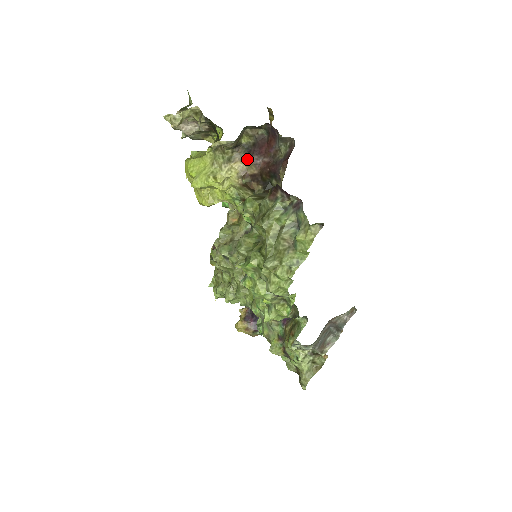
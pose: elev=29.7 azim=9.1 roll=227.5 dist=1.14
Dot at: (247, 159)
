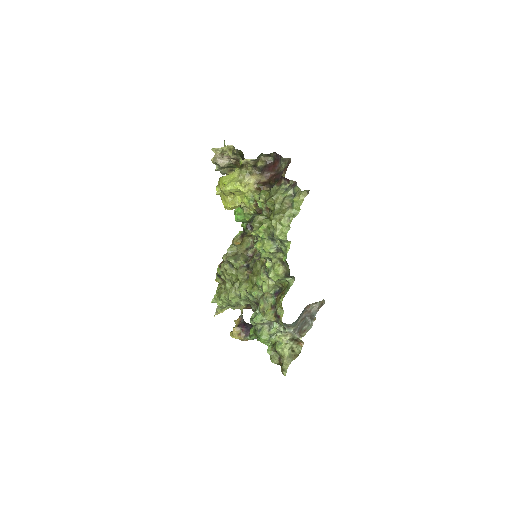
Dot at: (260, 174)
